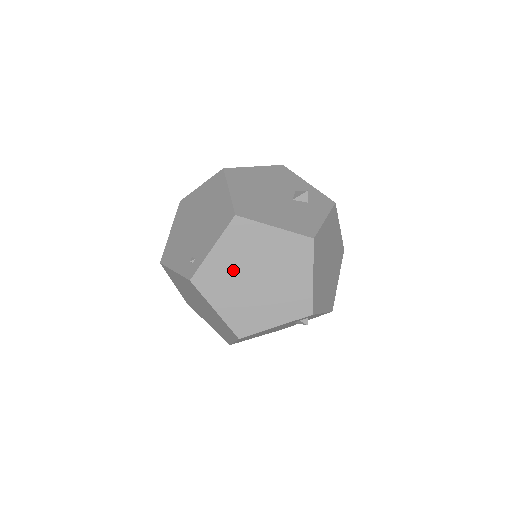
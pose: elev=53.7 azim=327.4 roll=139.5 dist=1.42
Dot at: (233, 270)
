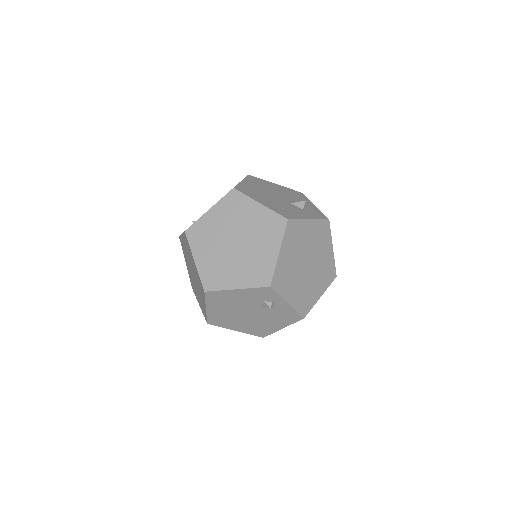
Dot at: (218, 231)
